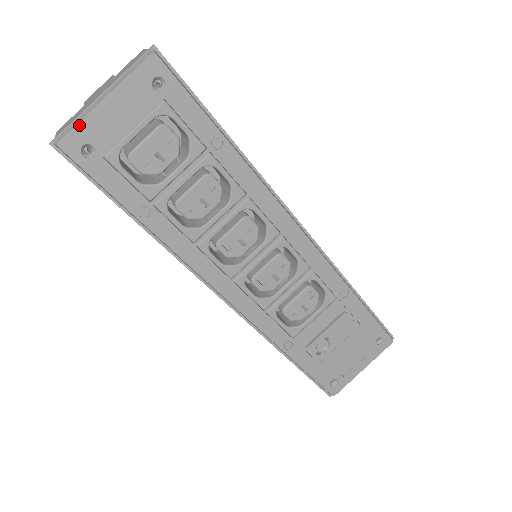
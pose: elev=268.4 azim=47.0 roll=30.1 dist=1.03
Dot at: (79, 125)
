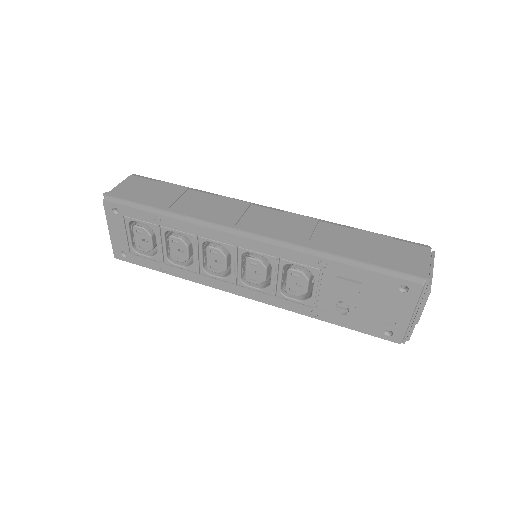
Dot at: (113, 246)
